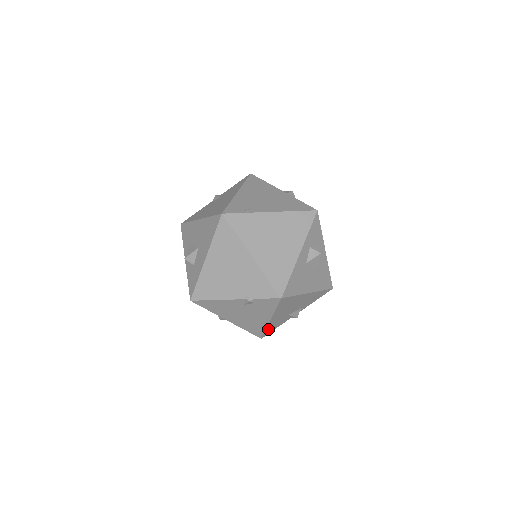
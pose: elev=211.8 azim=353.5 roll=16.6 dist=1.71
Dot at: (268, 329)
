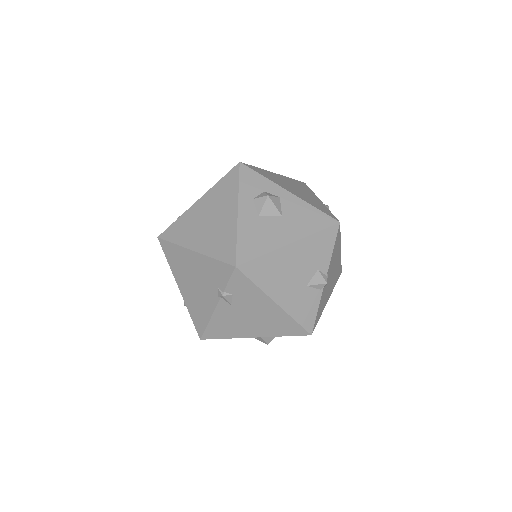
Dot at: (300, 318)
